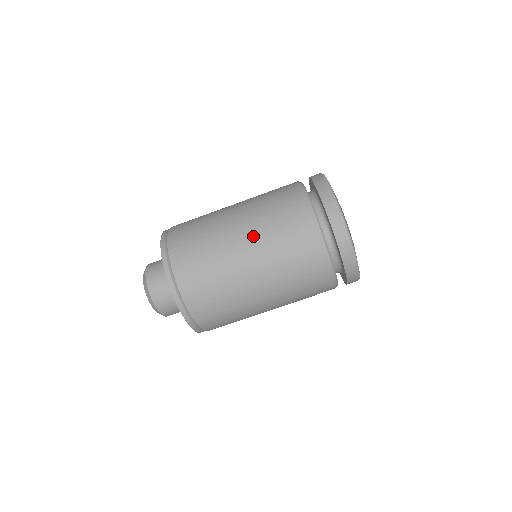
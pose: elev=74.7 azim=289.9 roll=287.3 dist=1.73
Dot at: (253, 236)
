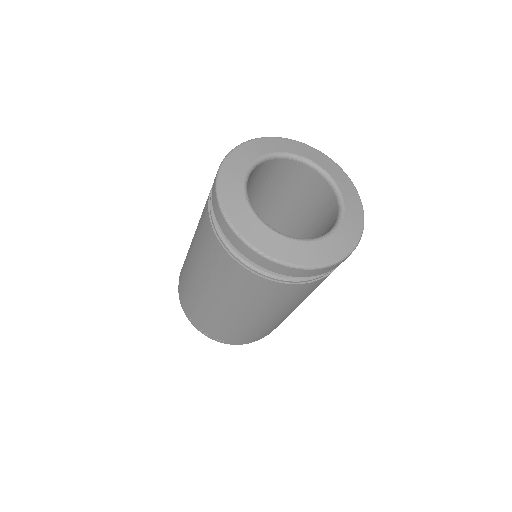
Dot at: (267, 314)
